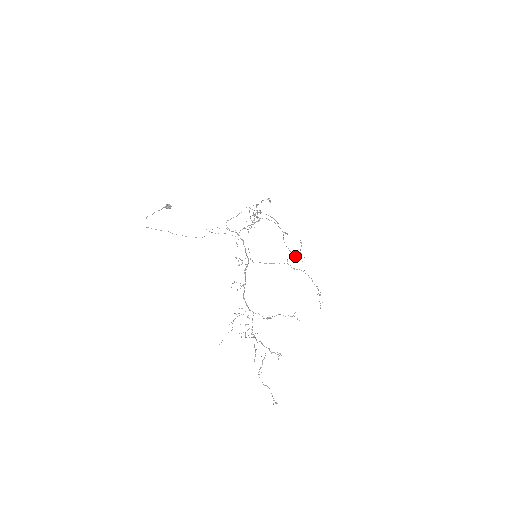
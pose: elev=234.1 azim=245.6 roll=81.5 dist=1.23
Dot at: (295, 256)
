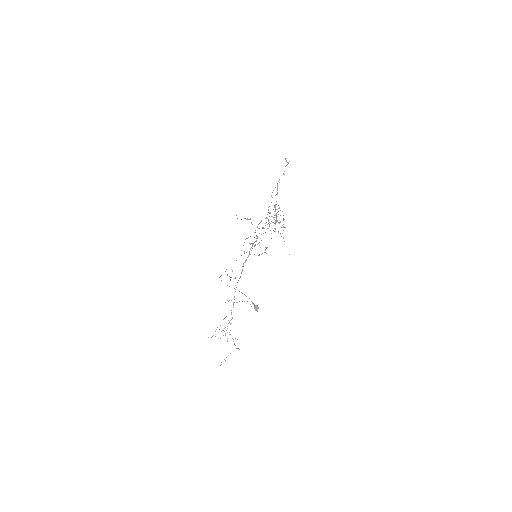
Dot at: occluded
